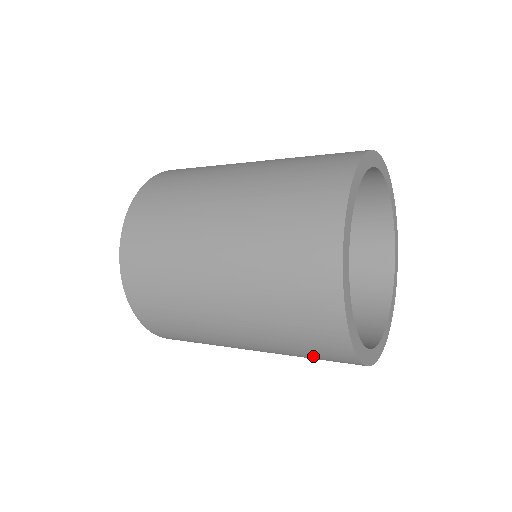
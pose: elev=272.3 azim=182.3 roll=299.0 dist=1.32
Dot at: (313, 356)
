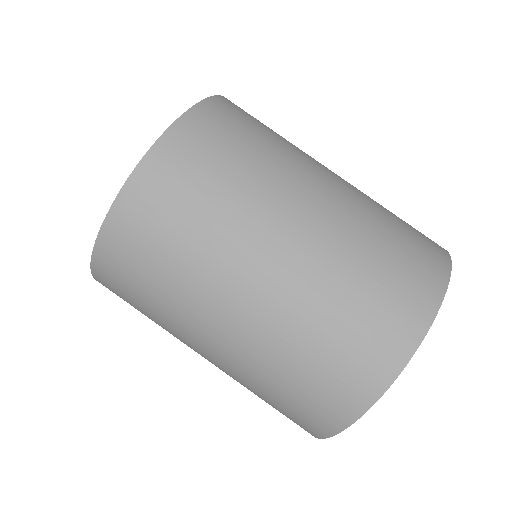
Dot at: occluded
